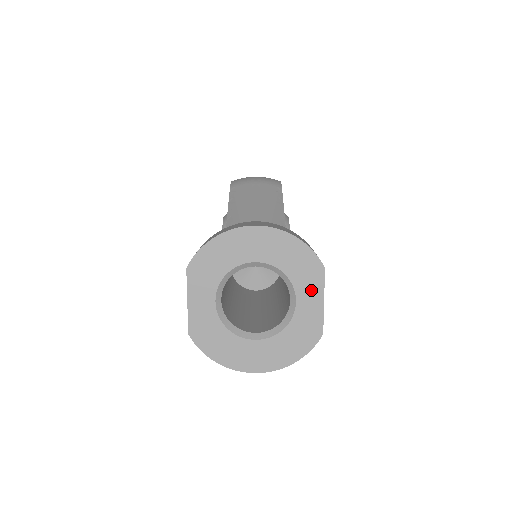
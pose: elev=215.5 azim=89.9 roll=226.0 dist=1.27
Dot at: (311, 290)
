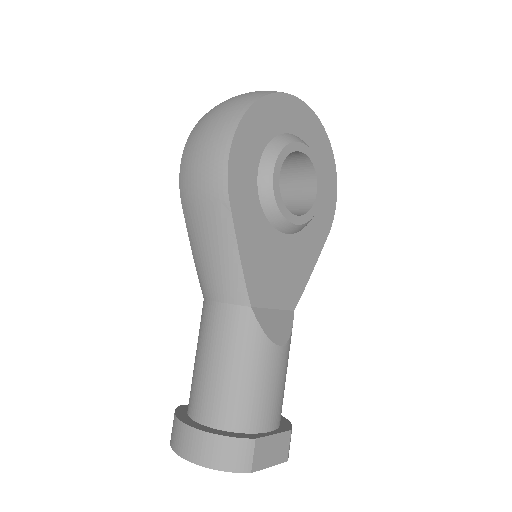
Dot at: occluded
